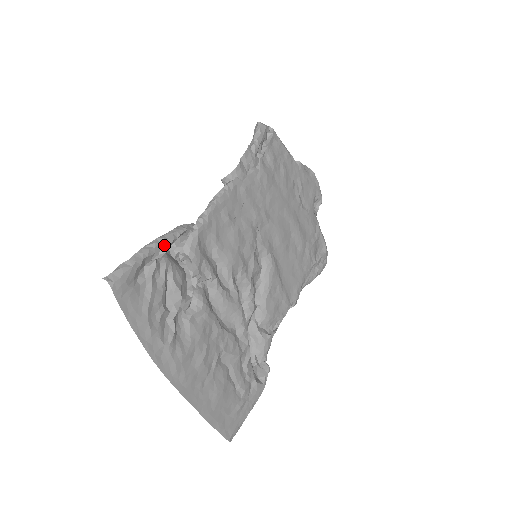
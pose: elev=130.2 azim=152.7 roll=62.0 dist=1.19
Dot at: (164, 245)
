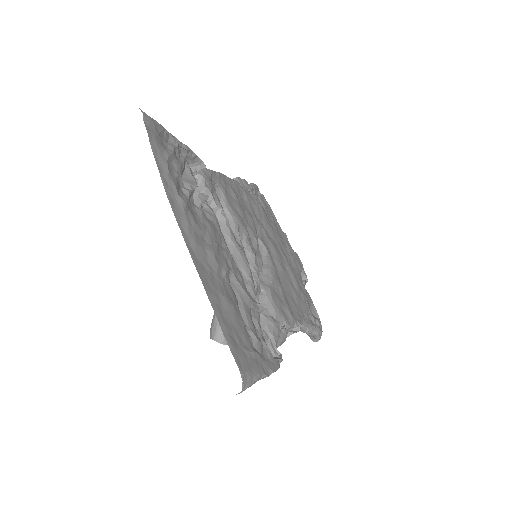
Dot at: (185, 146)
